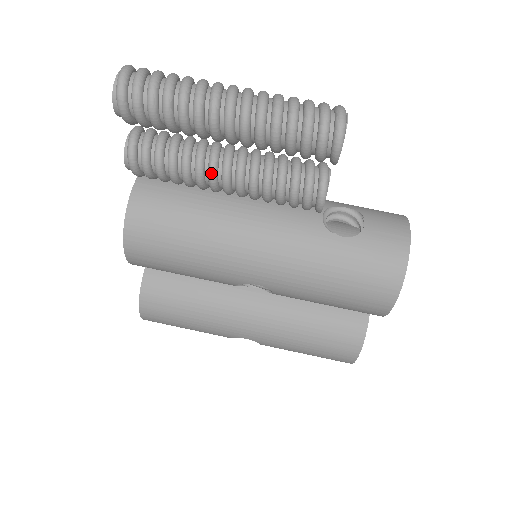
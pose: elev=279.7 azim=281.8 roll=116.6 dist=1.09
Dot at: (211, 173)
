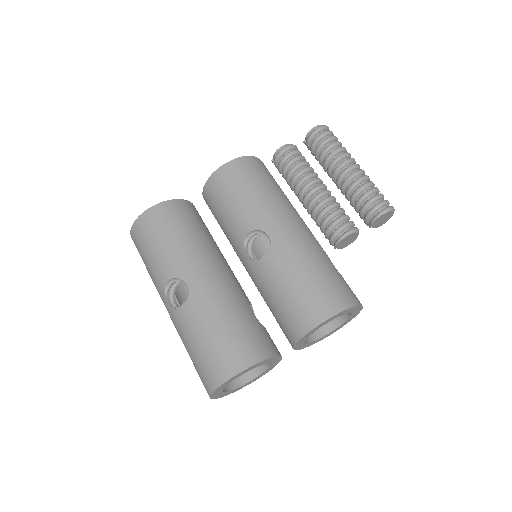
Dot at: (315, 179)
